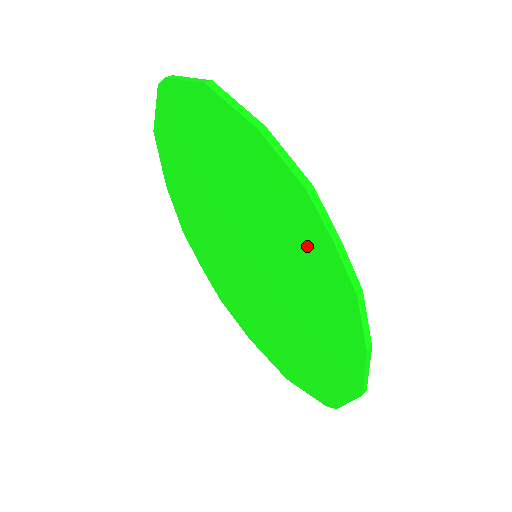
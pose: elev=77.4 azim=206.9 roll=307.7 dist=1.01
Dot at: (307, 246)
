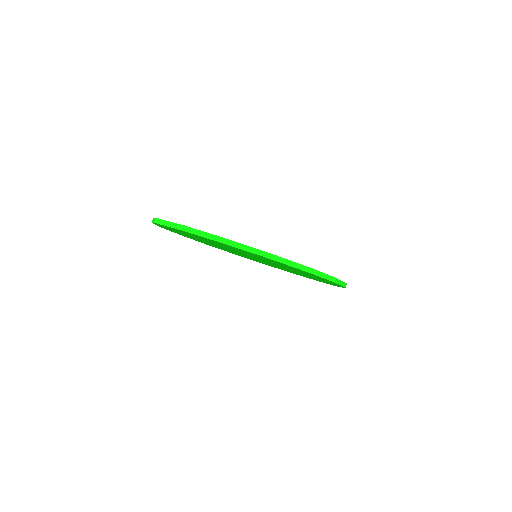
Dot at: occluded
